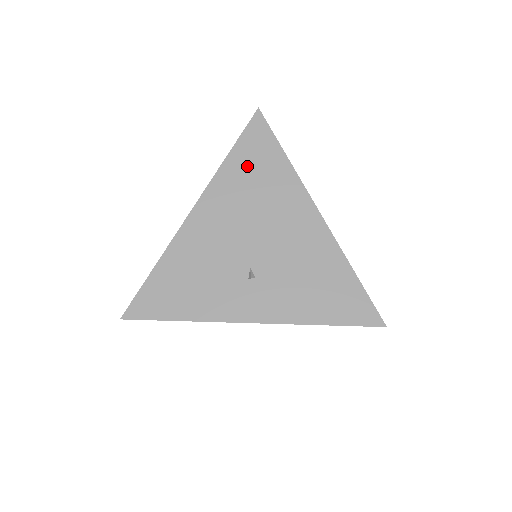
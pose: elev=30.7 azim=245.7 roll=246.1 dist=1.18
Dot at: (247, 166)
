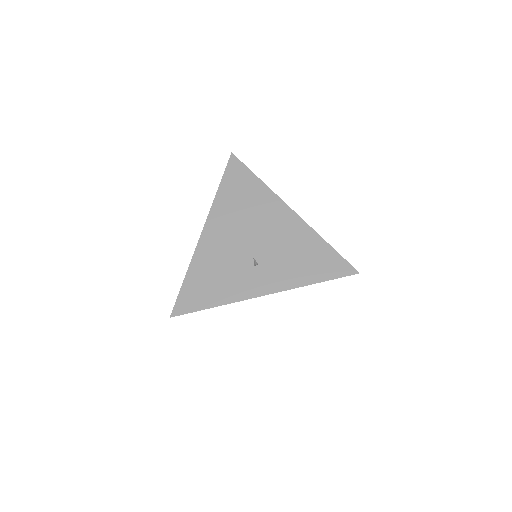
Dot at: (234, 192)
